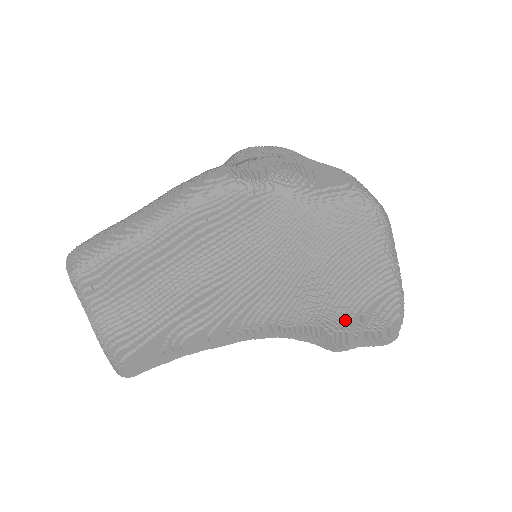
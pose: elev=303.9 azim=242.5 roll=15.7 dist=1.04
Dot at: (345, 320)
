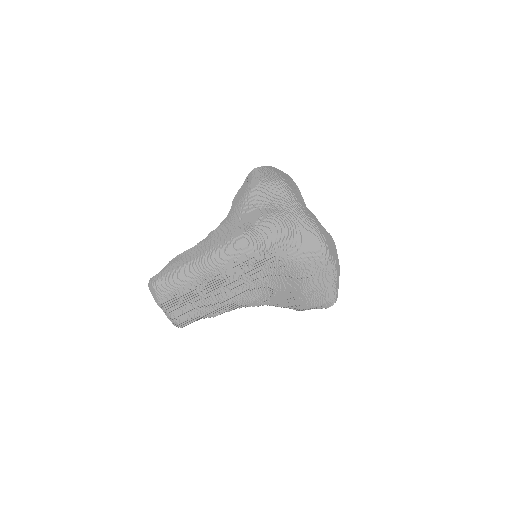
Dot at: (303, 309)
